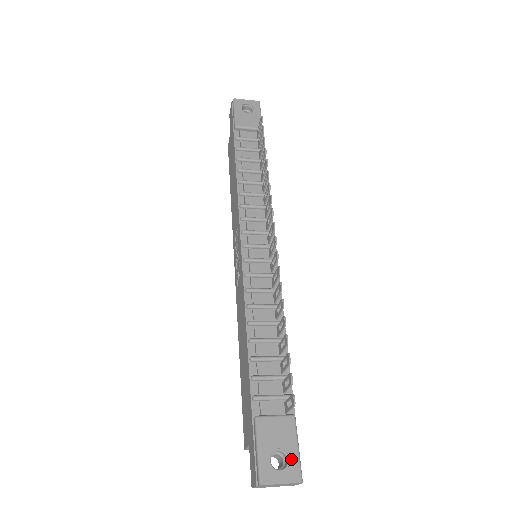
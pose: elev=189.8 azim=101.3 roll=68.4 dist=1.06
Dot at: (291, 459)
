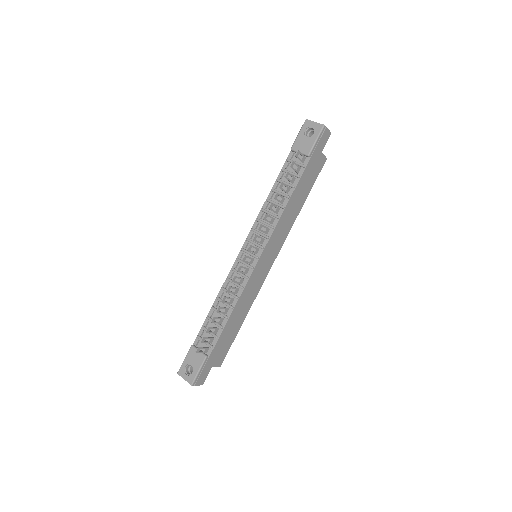
Dot at: (193, 373)
